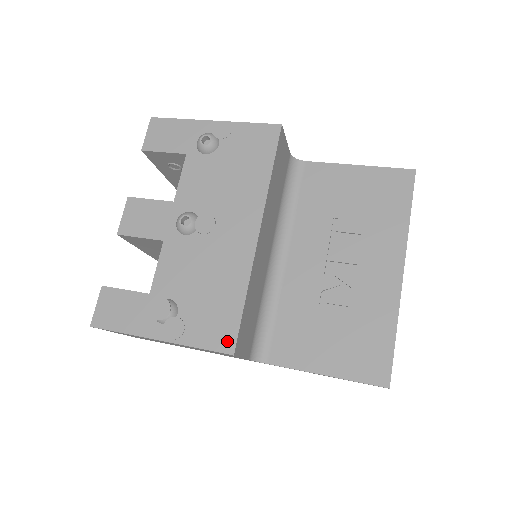
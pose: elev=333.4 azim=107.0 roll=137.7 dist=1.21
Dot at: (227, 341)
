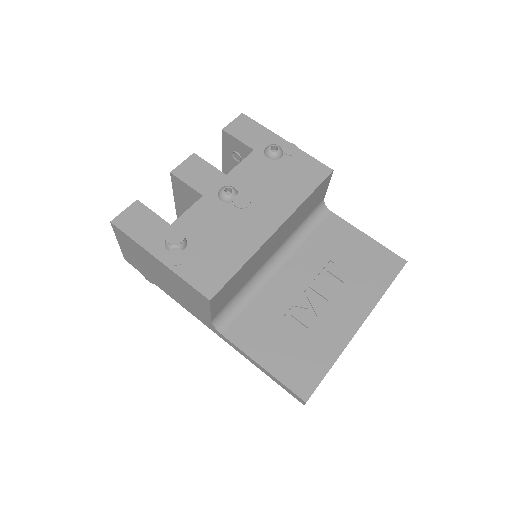
Dot at: (211, 288)
